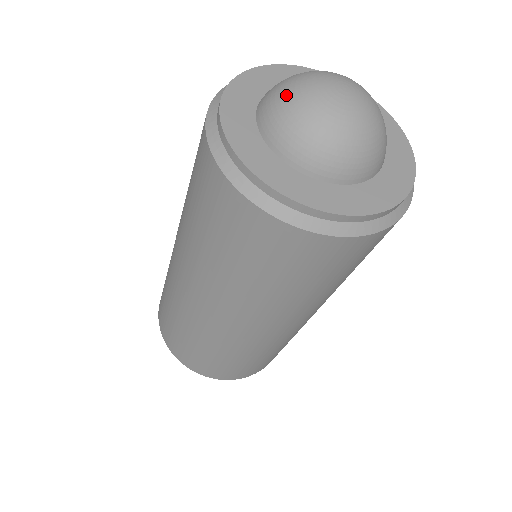
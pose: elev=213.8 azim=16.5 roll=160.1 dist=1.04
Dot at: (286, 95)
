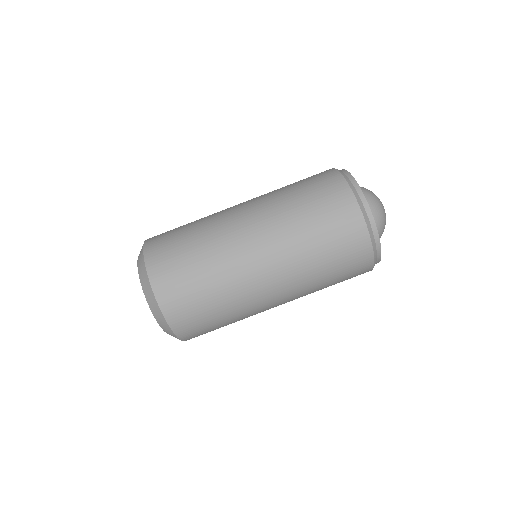
Dot at: (373, 195)
